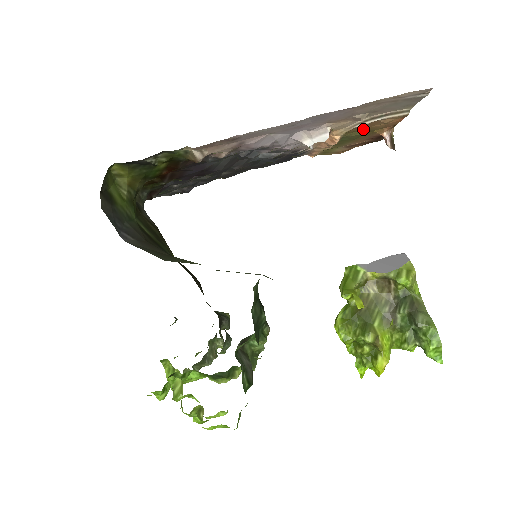
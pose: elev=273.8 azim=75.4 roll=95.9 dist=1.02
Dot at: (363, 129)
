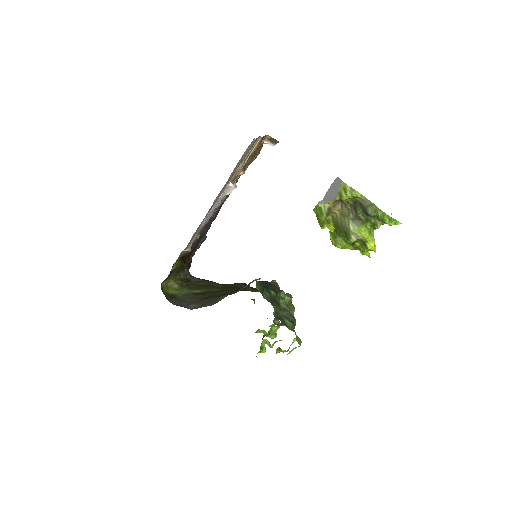
Dot at: (249, 158)
